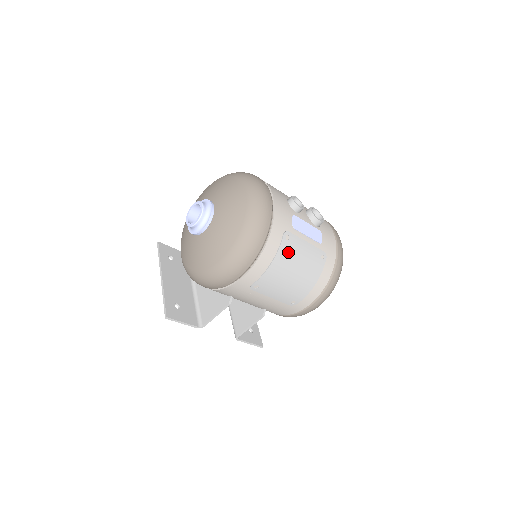
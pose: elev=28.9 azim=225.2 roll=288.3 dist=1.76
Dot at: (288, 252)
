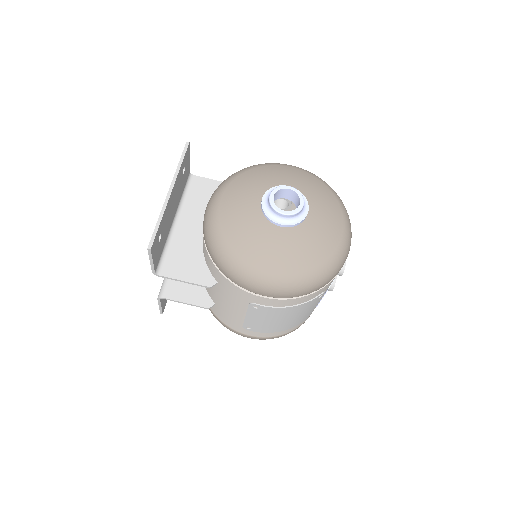
Dot at: (307, 306)
